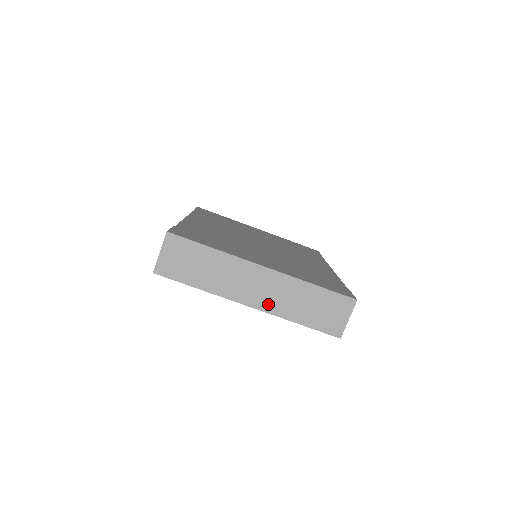
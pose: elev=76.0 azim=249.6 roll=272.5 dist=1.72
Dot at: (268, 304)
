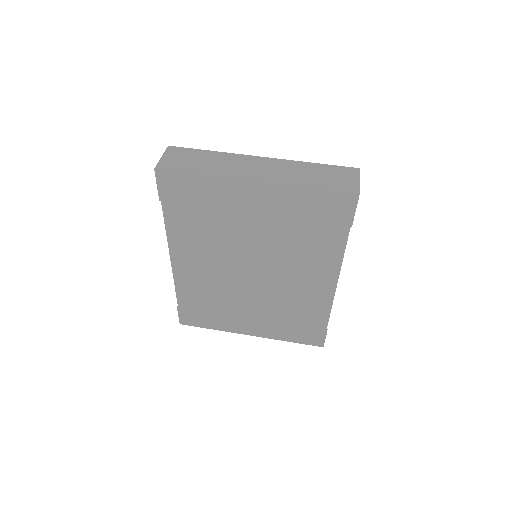
Dot at: (274, 178)
